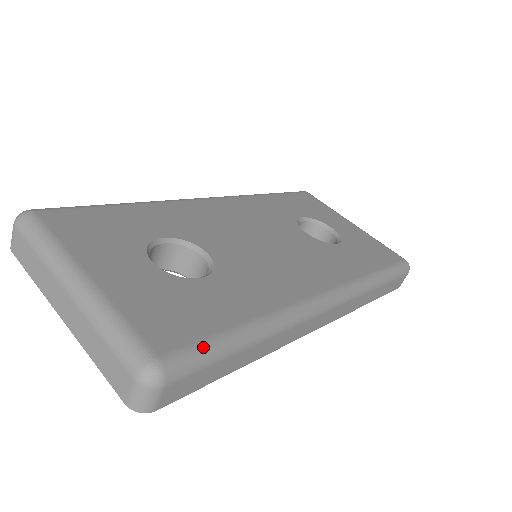
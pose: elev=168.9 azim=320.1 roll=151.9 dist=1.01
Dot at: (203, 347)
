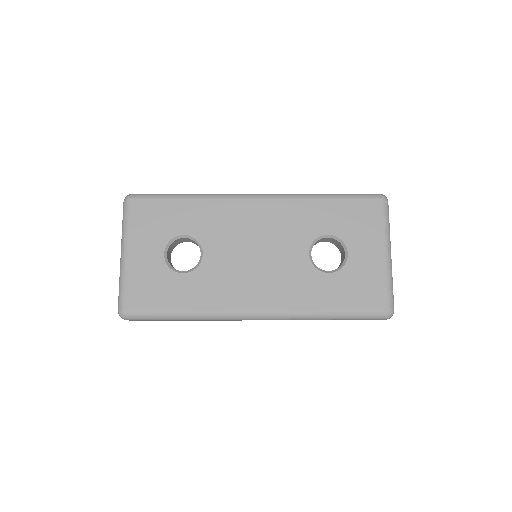
Dot at: (148, 314)
